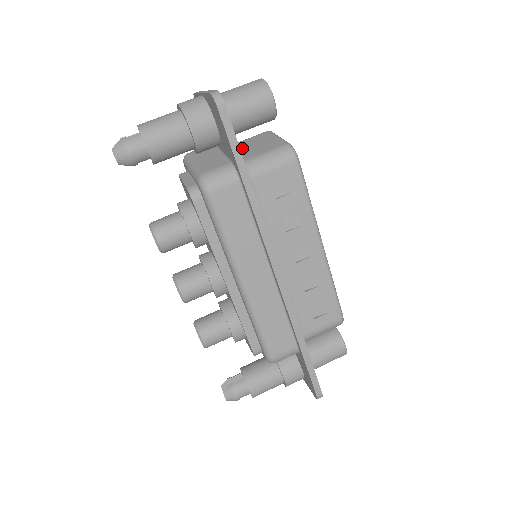
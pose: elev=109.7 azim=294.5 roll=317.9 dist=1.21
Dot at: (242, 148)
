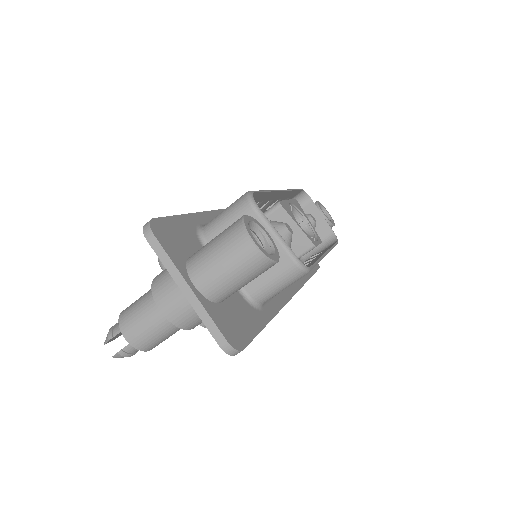
Dot at: occluded
